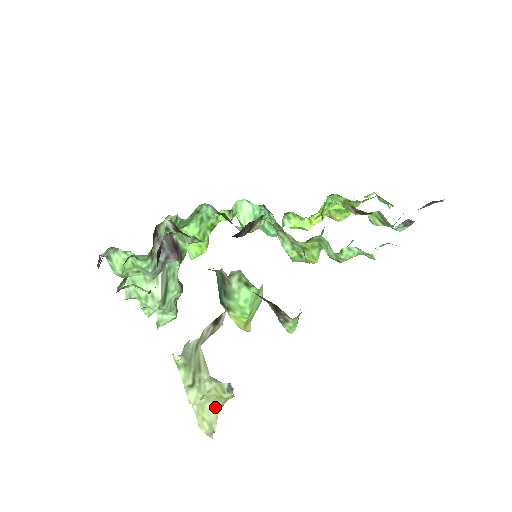
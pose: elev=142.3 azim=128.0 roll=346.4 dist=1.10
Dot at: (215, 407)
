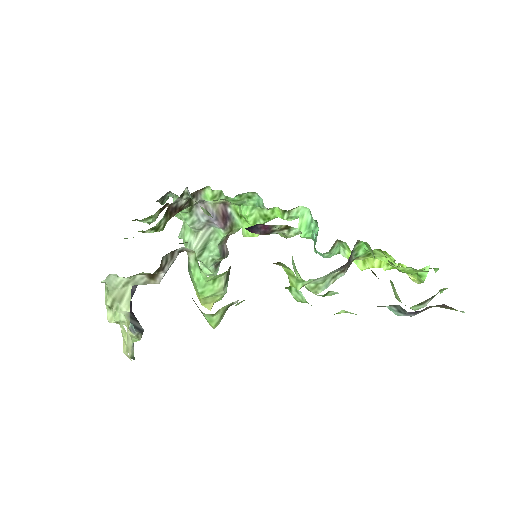
Dot at: (131, 338)
